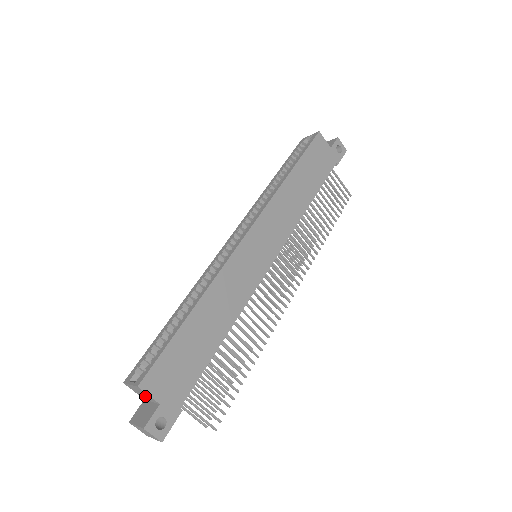
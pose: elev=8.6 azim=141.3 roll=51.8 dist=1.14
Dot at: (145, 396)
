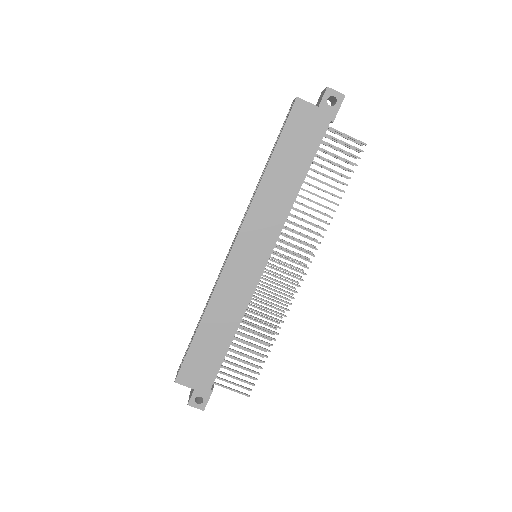
Dot at: occluded
